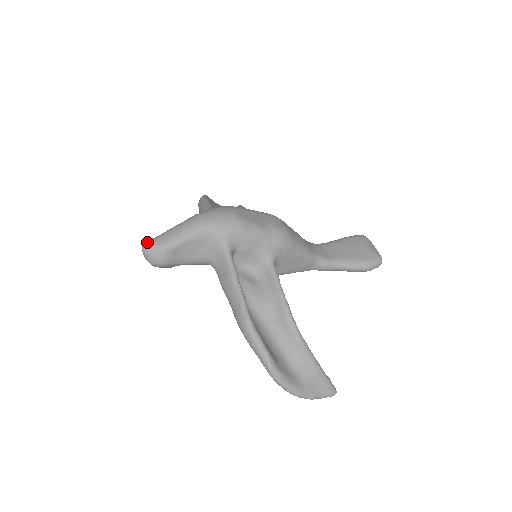
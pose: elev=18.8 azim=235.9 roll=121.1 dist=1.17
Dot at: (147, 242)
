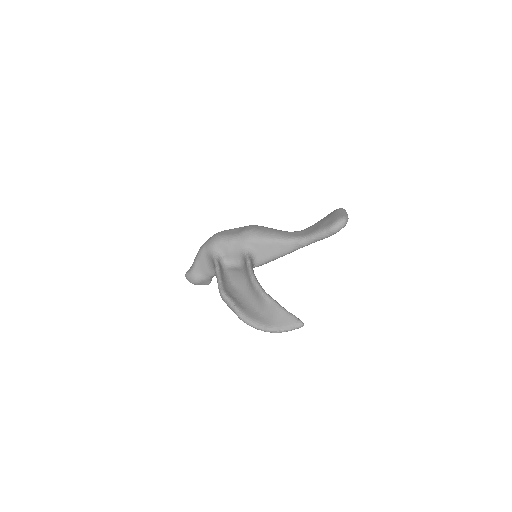
Dot at: (186, 272)
